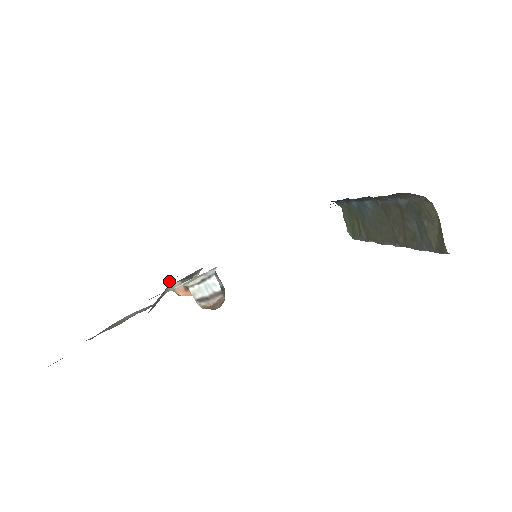
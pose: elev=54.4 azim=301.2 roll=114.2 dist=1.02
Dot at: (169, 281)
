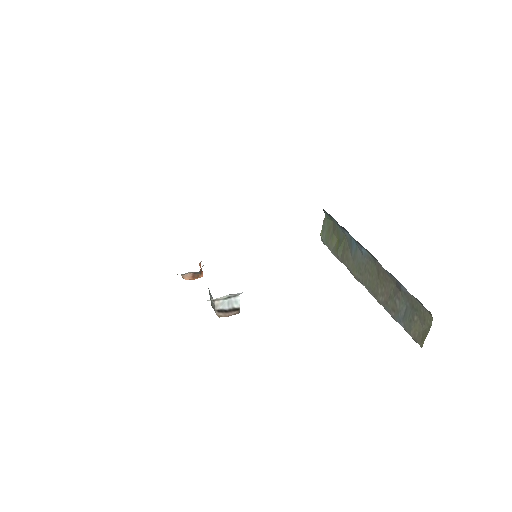
Dot at: occluded
